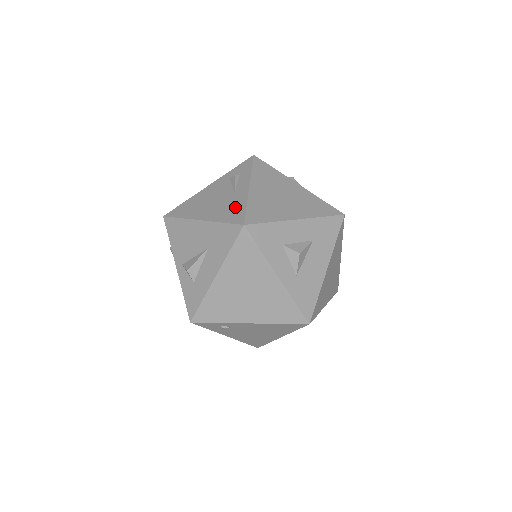
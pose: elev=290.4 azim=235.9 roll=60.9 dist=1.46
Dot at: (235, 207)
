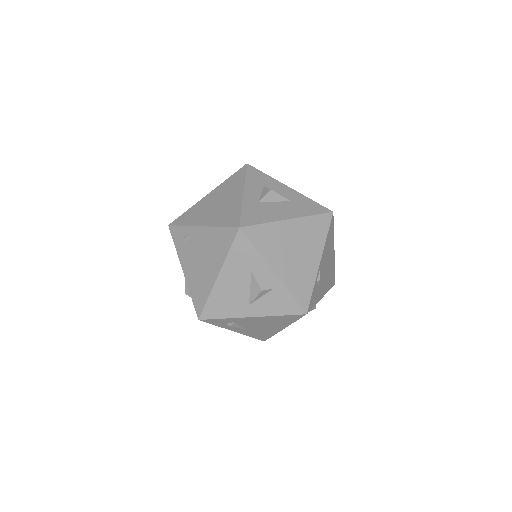
Dot at: occluded
